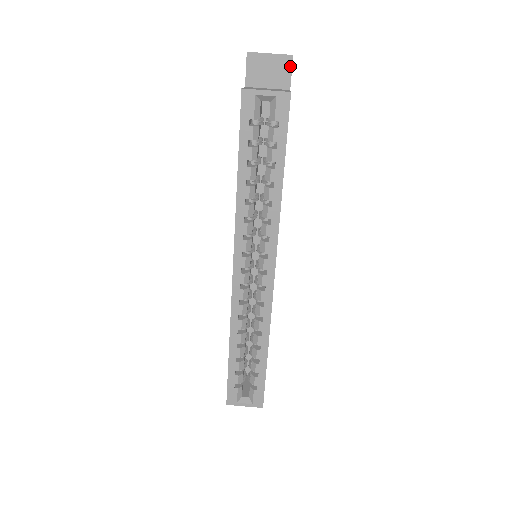
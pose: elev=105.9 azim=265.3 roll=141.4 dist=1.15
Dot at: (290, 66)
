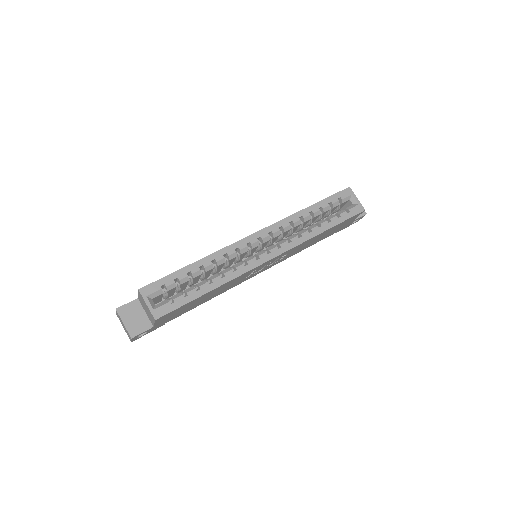
Dot at: (362, 215)
